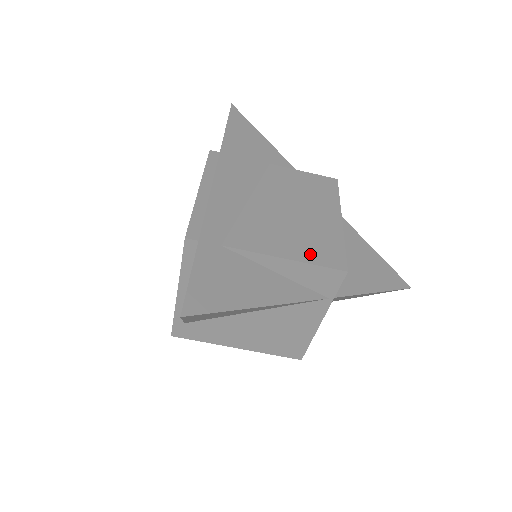
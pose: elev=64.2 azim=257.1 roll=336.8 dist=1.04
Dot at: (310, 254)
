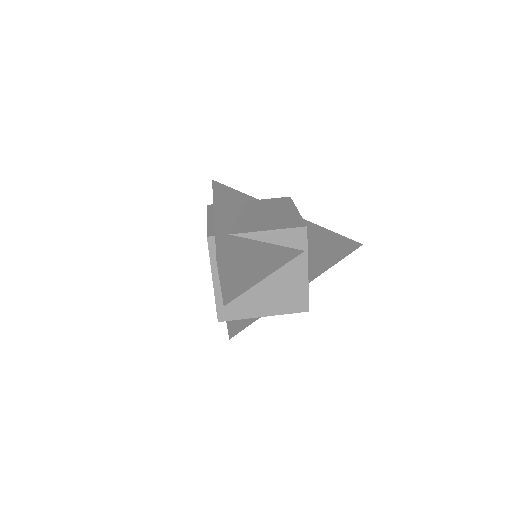
Dot at: (282, 226)
